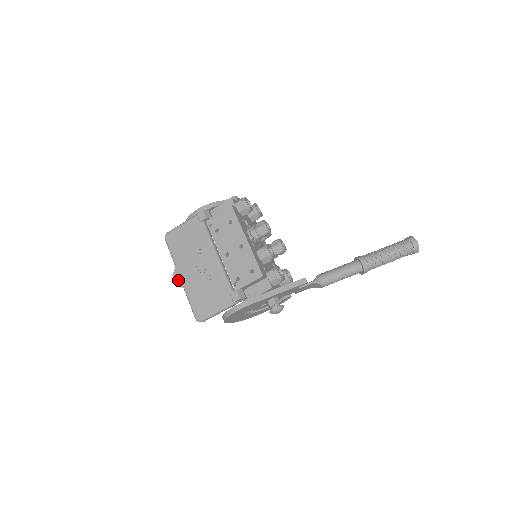
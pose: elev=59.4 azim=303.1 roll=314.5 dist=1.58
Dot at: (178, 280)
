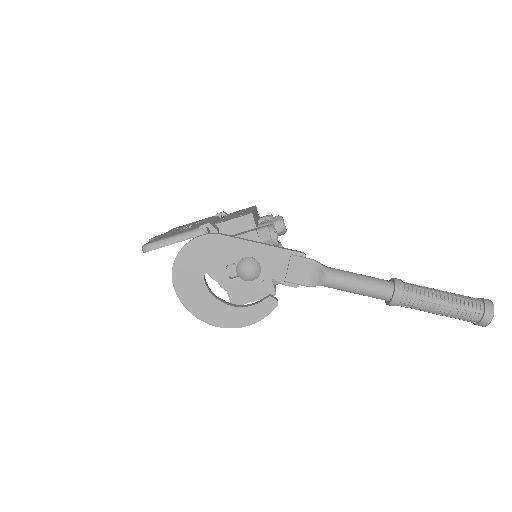
Dot at: (155, 237)
